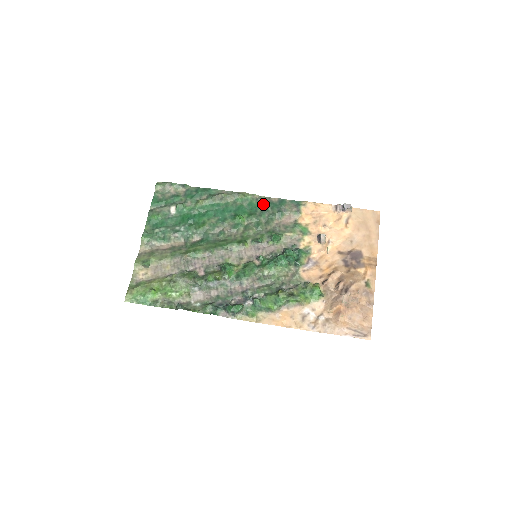
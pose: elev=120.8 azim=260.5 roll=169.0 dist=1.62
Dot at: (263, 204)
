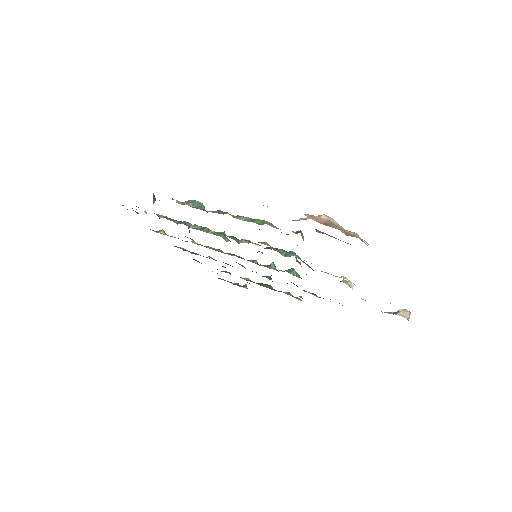
Dot at: (301, 296)
